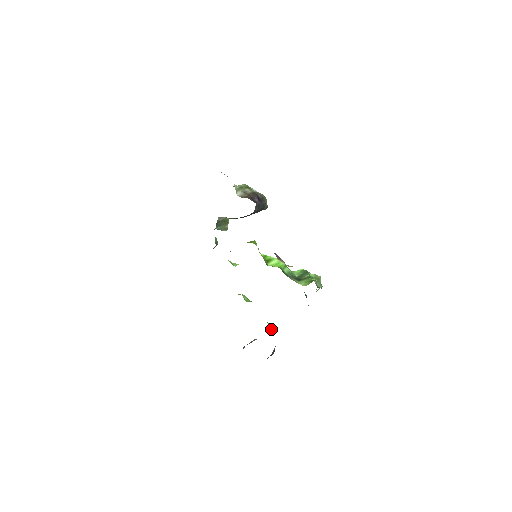
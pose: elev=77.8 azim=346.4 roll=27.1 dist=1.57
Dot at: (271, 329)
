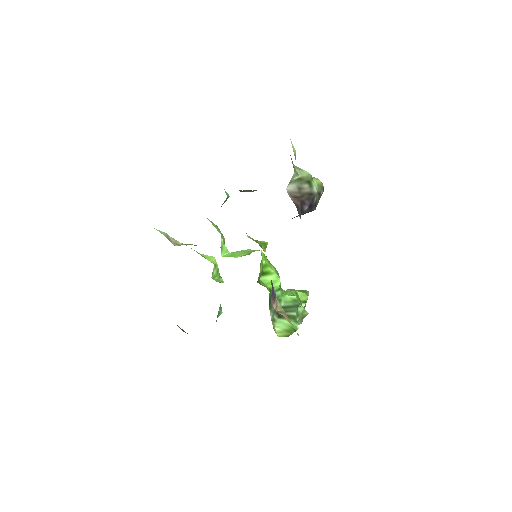
Dot at: (219, 314)
